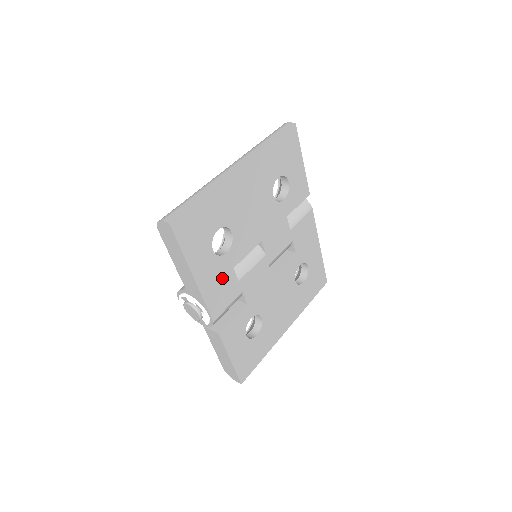
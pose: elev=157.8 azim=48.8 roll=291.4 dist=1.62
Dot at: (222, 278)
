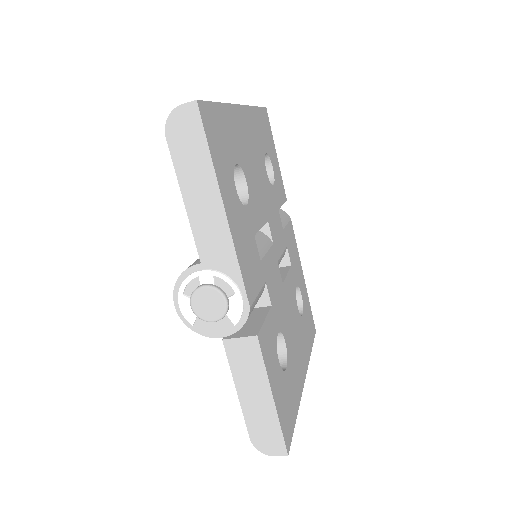
Dot at: (247, 241)
